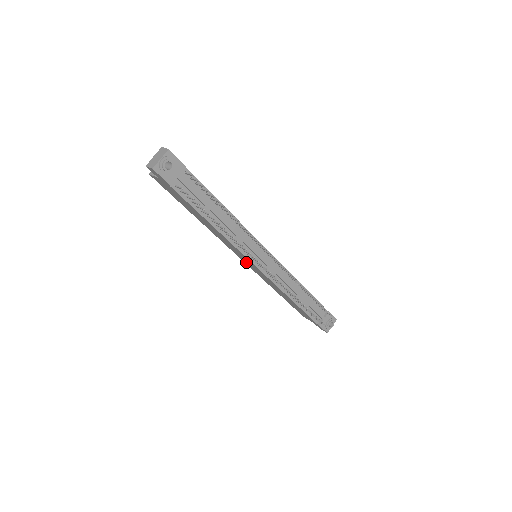
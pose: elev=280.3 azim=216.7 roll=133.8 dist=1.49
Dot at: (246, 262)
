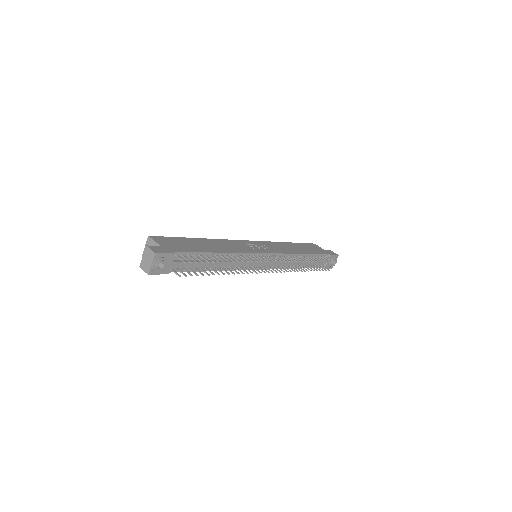
Dot at: occluded
